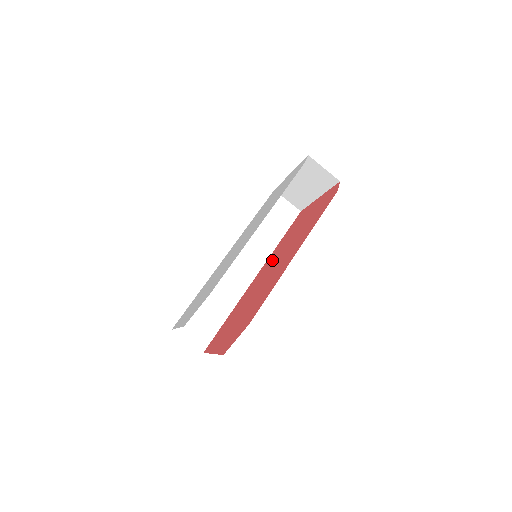
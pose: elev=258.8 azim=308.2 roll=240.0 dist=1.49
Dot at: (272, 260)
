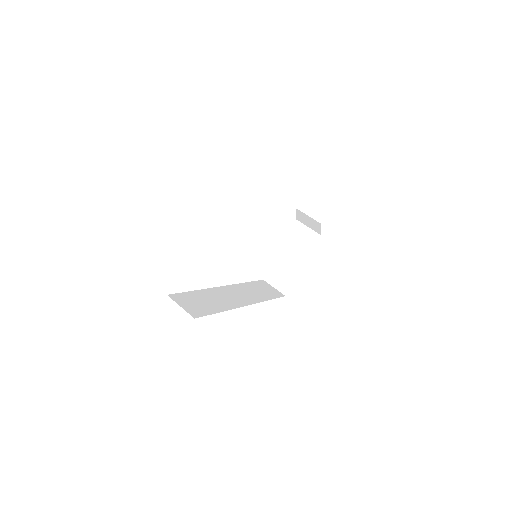
Dot at: occluded
